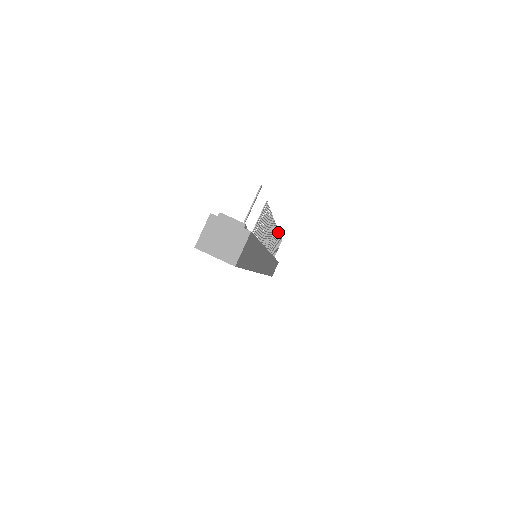
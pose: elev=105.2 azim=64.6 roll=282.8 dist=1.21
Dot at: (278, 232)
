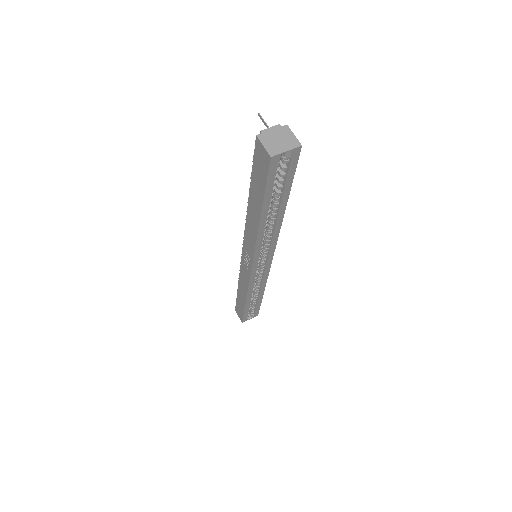
Dot at: (241, 254)
